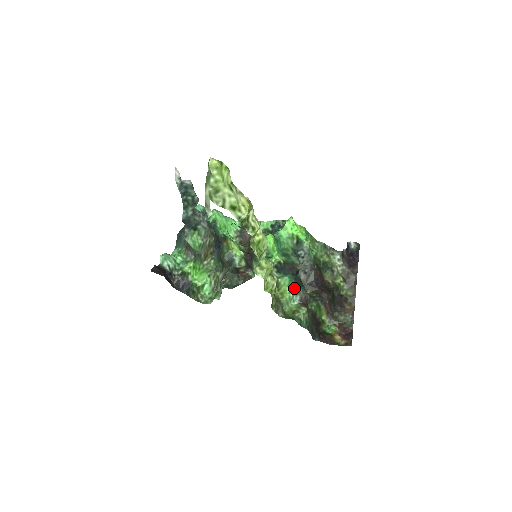
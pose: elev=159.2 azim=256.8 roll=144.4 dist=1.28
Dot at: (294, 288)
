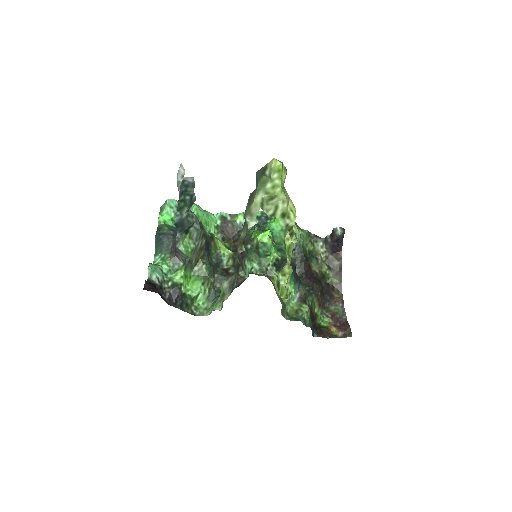
Dot at: (294, 286)
